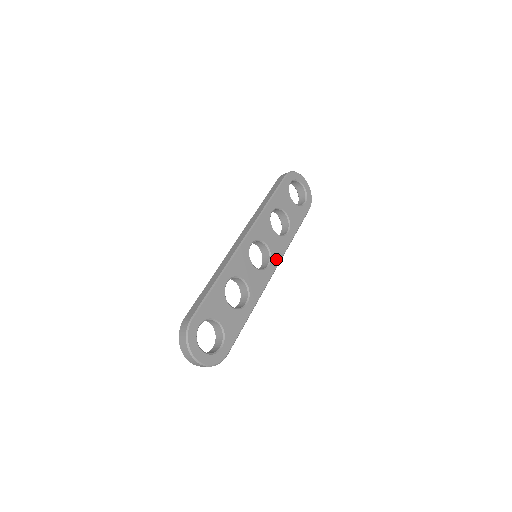
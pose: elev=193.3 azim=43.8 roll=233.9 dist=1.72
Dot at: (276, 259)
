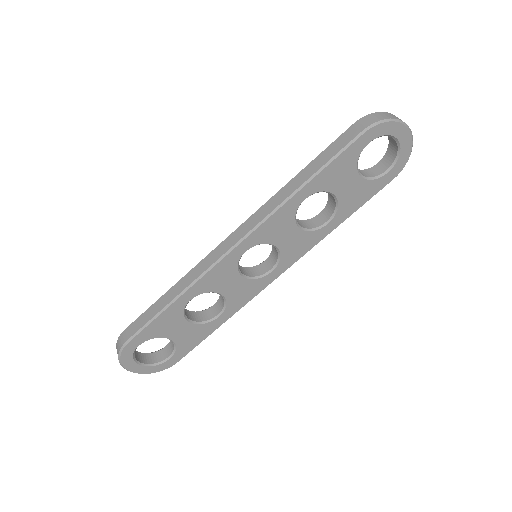
Dot at: (288, 261)
